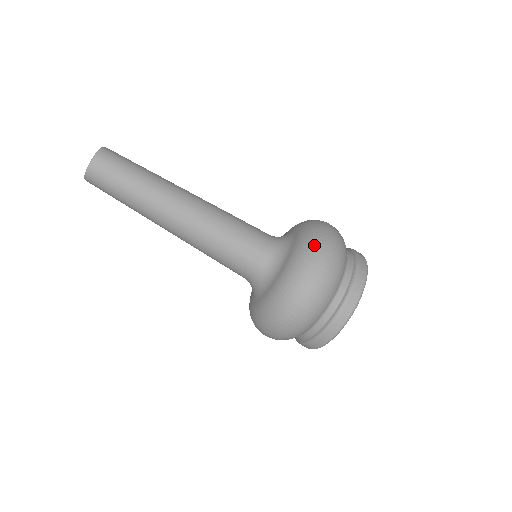
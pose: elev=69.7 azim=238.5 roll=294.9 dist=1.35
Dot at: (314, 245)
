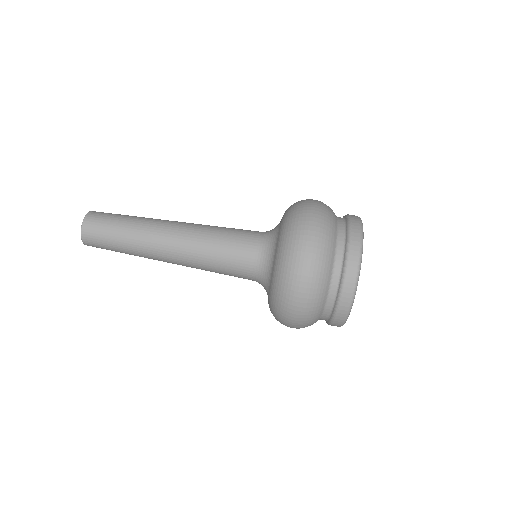
Dot at: (297, 208)
